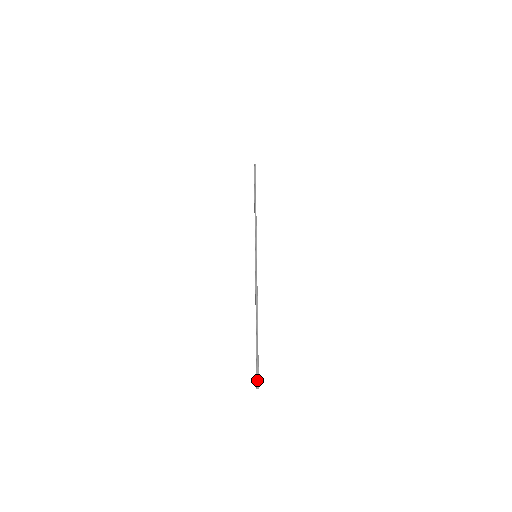
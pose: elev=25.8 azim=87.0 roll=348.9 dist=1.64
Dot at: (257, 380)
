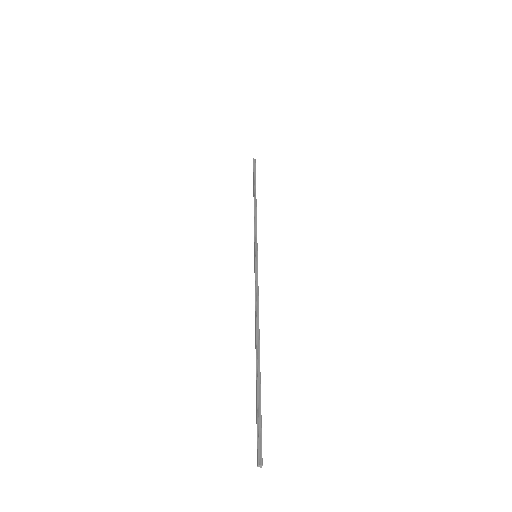
Dot at: (259, 449)
